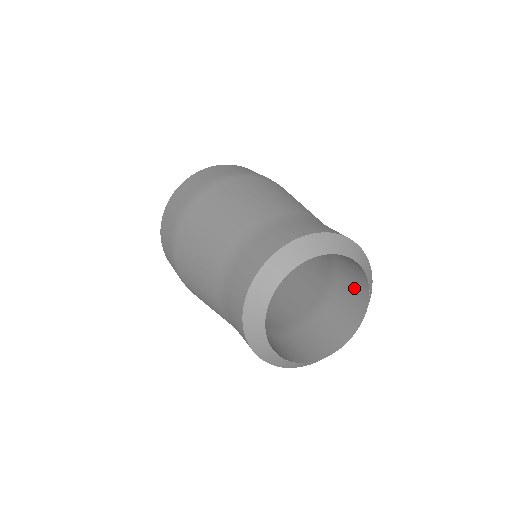
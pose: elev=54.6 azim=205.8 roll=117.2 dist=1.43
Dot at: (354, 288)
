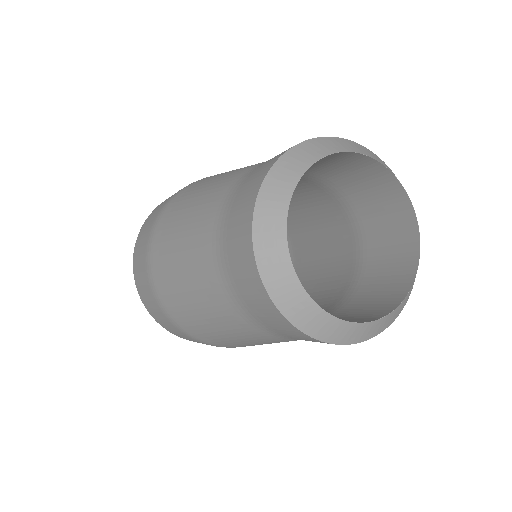
Dot at: (392, 271)
